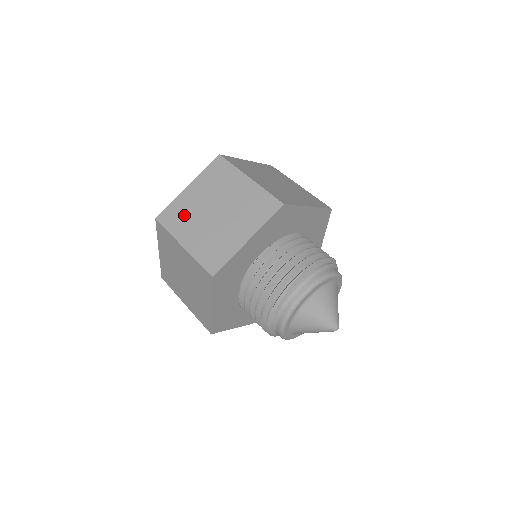
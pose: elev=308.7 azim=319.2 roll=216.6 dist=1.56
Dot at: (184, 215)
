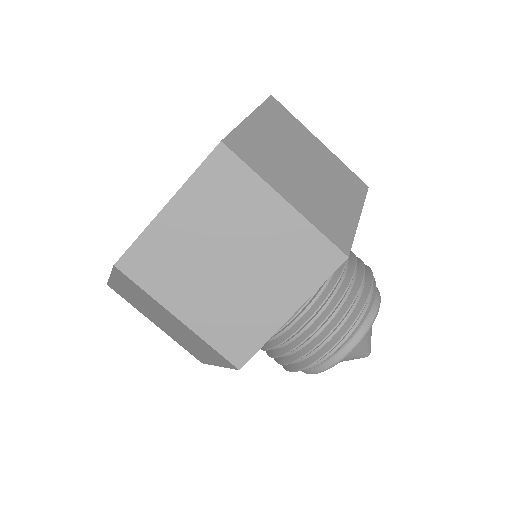
Dot at: (133, 302)
